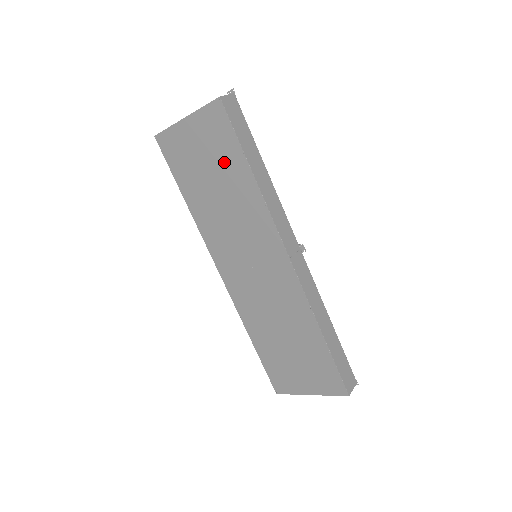
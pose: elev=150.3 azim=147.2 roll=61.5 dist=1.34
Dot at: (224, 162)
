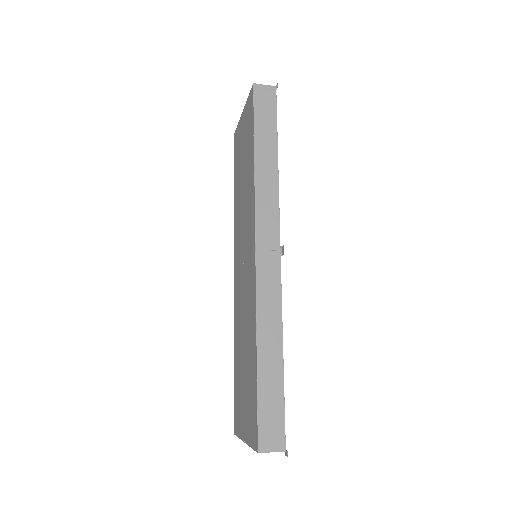
Dot at: (248, 148)
